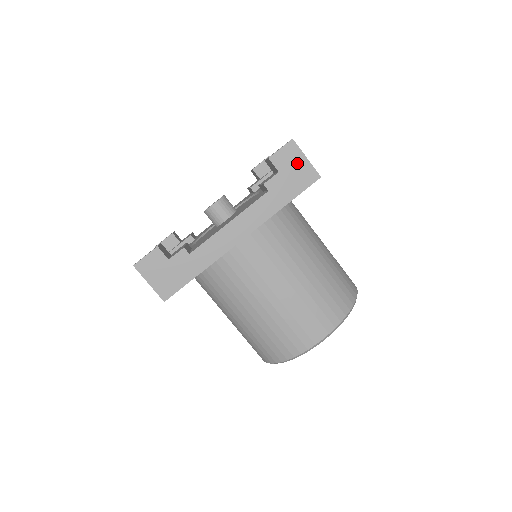
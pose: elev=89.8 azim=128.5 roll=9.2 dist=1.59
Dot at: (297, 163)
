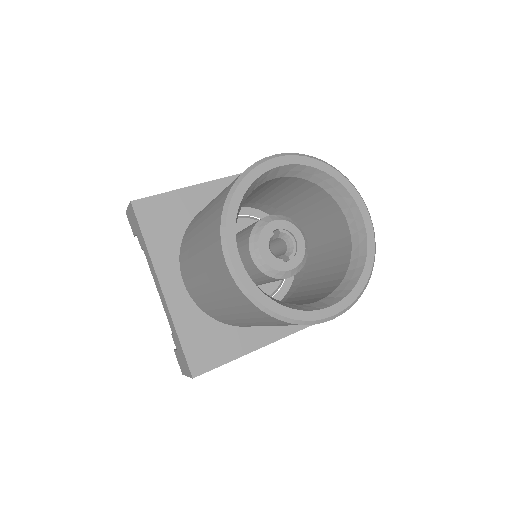
Dot at: occluded
